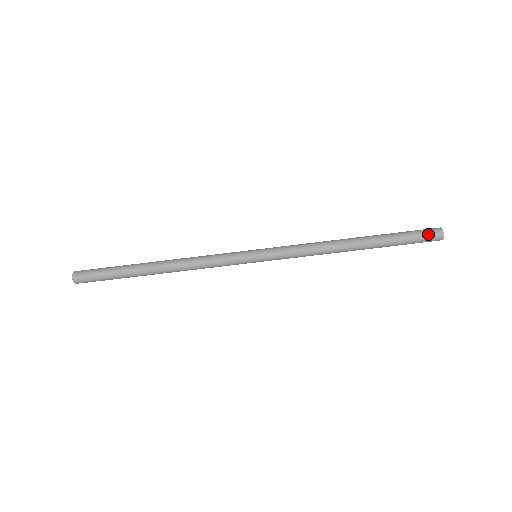
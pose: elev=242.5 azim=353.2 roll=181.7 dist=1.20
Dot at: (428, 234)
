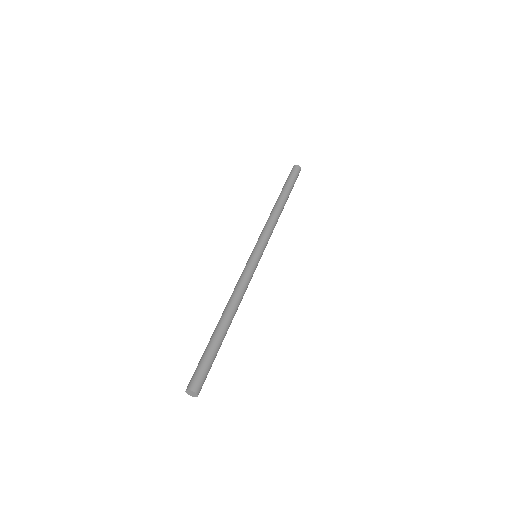
Dot at: occluded
